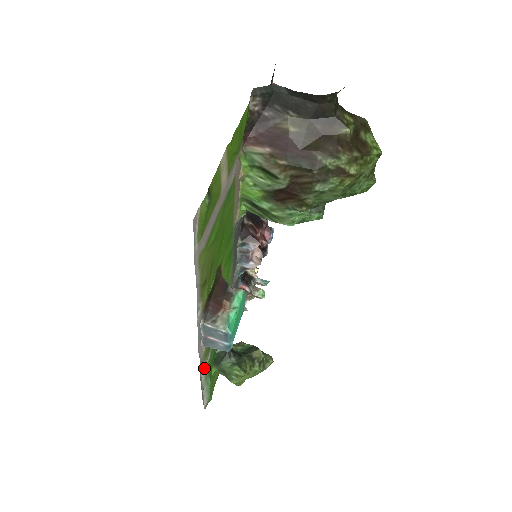
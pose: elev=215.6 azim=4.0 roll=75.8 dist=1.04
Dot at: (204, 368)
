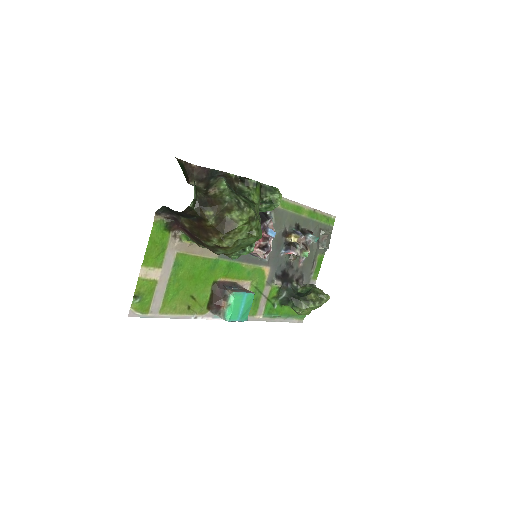
Dot at: (261, 316)
